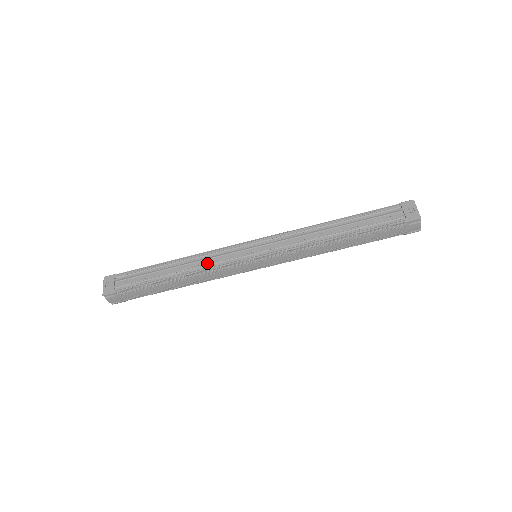
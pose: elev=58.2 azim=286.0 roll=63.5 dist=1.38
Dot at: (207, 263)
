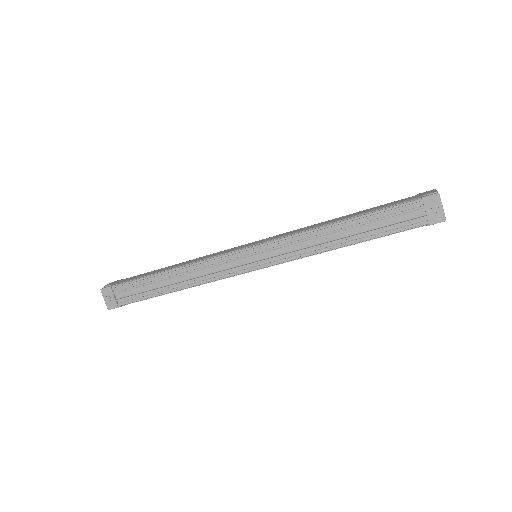
Dot at: (205, 276)
